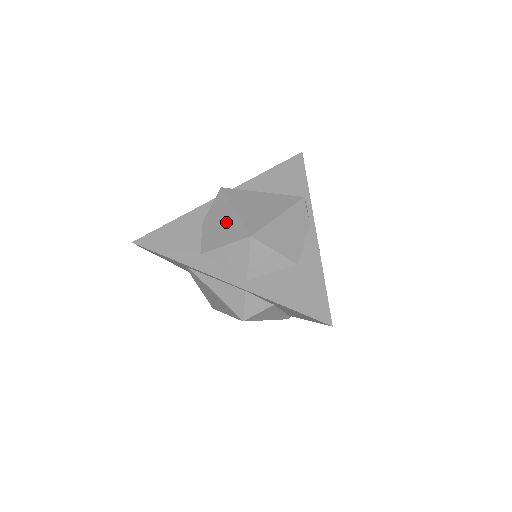
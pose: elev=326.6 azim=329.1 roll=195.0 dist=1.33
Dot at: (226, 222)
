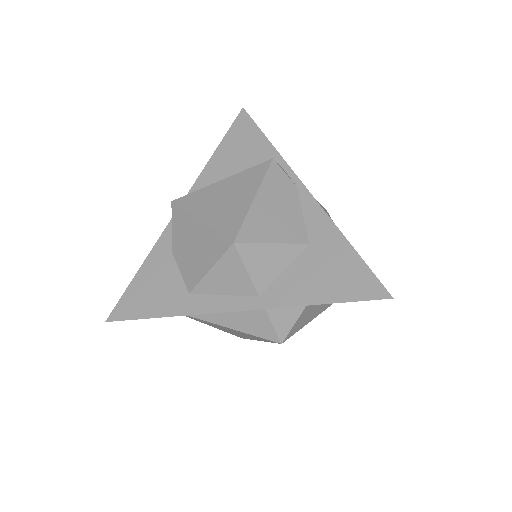
Dot at: (197, 240)
